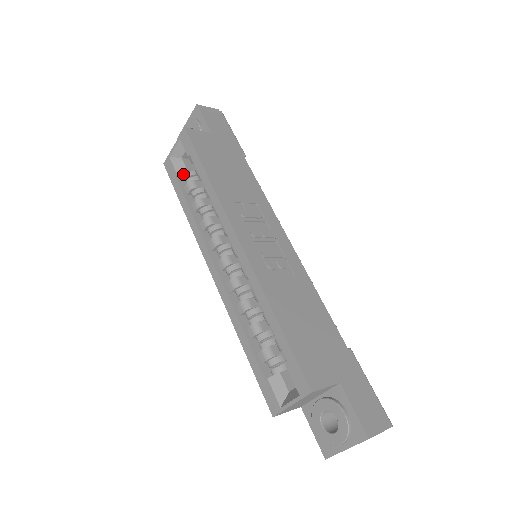
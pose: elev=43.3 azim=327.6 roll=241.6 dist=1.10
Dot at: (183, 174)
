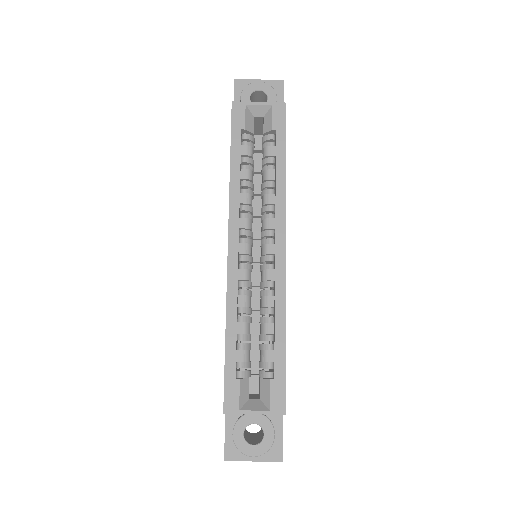
Dot at: (247, 132)
